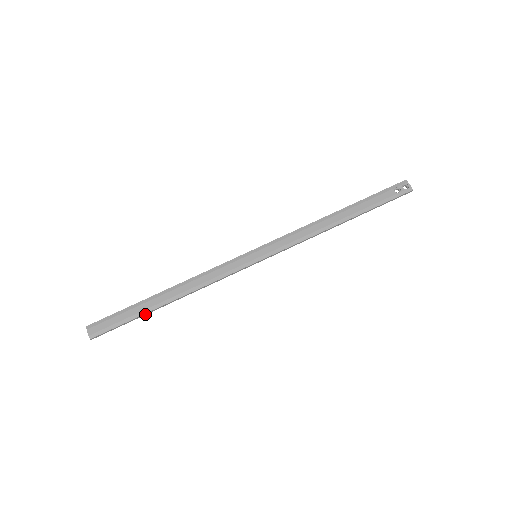
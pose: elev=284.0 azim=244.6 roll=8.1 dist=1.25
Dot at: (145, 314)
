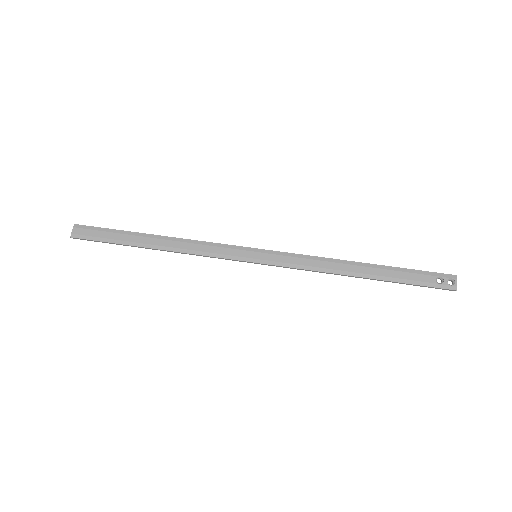
Dot at: (127, 245)
